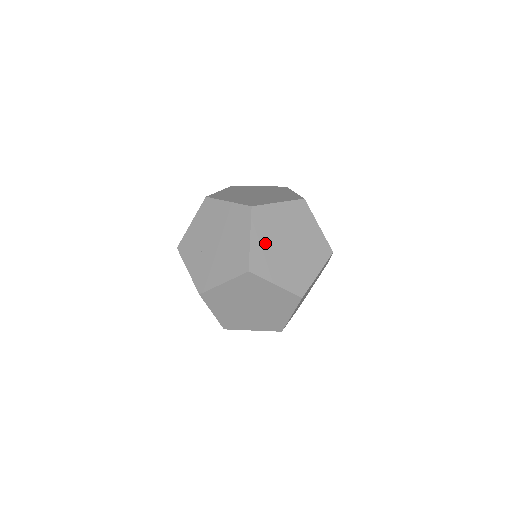
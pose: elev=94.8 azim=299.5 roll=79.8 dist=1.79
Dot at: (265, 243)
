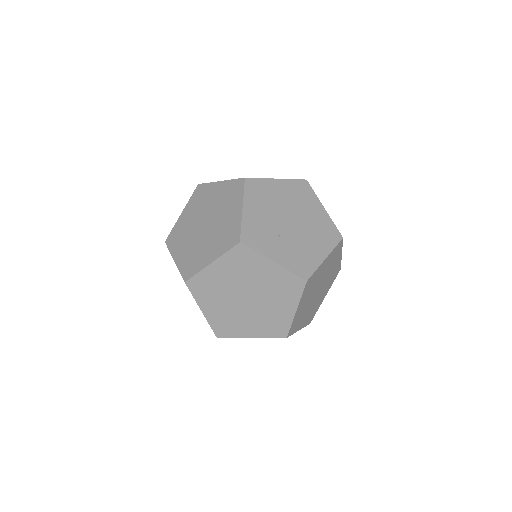
Dot at: occluded
